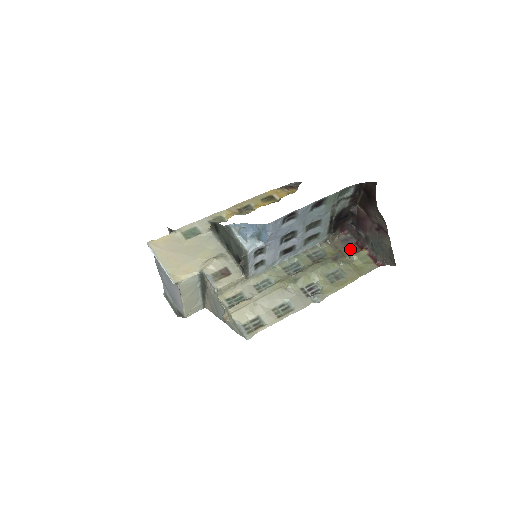
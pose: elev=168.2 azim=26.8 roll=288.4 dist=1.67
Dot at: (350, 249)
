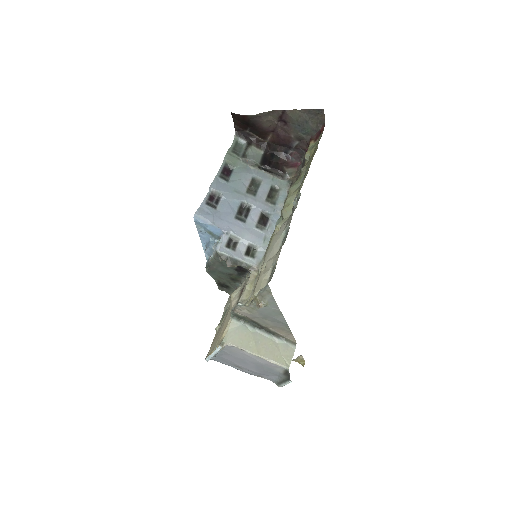
Dot at: occluded
